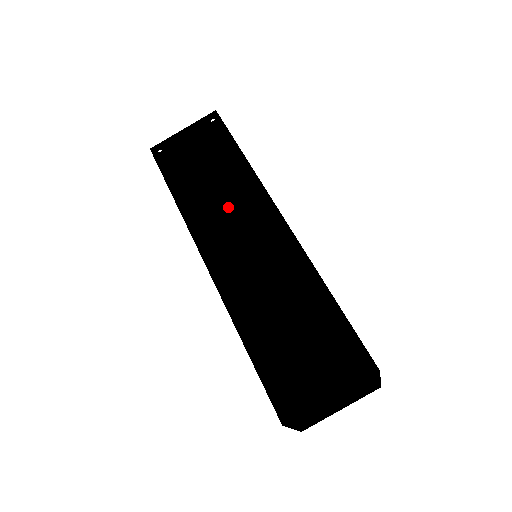
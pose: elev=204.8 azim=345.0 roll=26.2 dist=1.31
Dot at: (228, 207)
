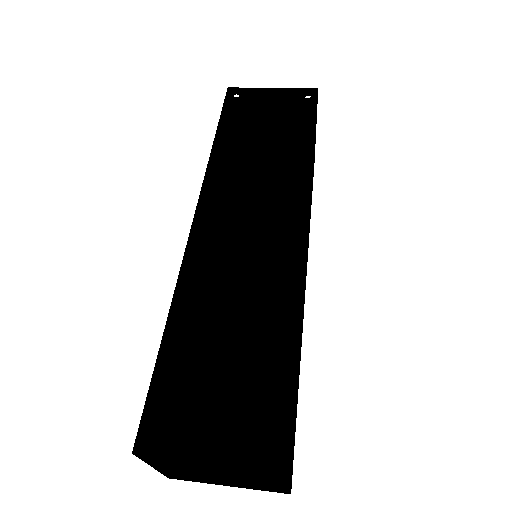
Dot at: (259, 183)
